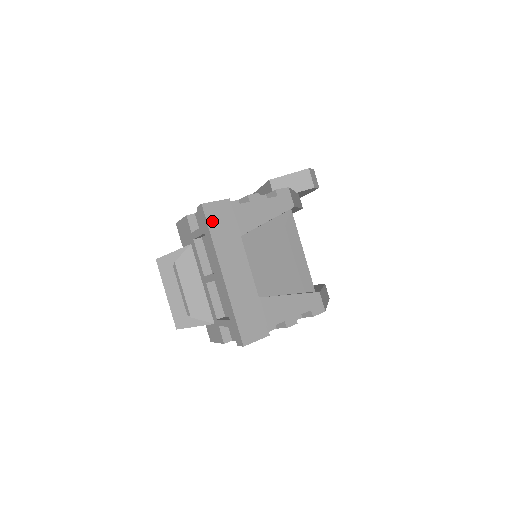
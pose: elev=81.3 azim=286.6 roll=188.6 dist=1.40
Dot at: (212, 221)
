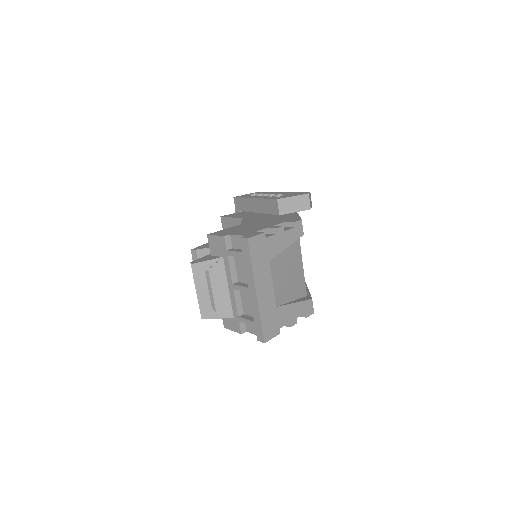
Dot at: (253, 251)
